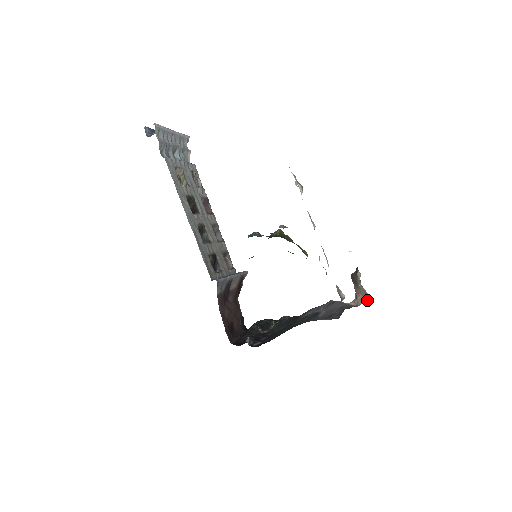
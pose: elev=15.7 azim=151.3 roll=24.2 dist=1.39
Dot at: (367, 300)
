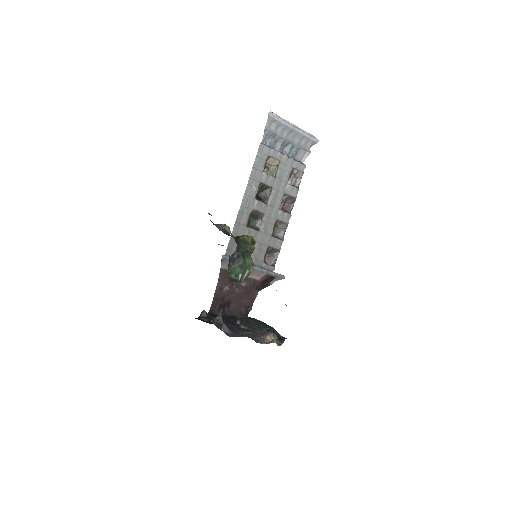
Dot at: occluded
